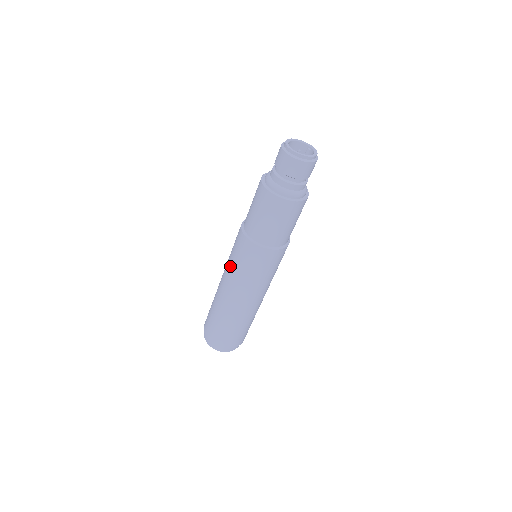
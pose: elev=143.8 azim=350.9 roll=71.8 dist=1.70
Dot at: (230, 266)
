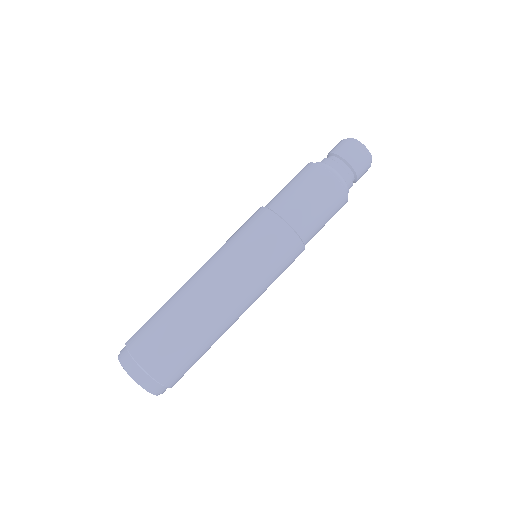
Dot at: (225, 245)
